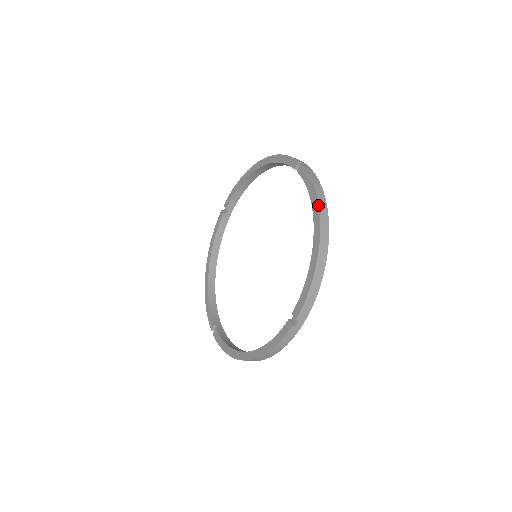
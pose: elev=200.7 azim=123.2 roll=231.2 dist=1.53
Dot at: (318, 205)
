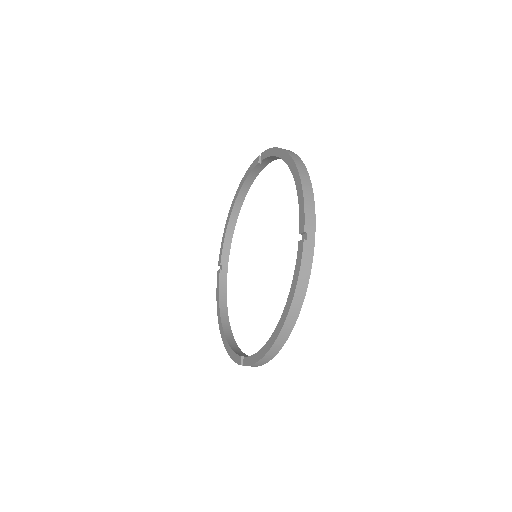
Dot at: (289, 310)
